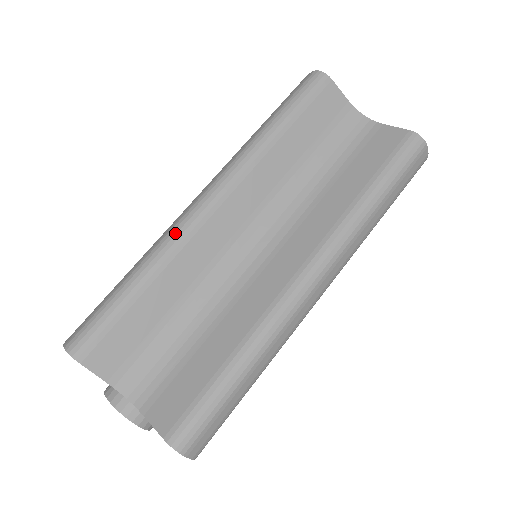
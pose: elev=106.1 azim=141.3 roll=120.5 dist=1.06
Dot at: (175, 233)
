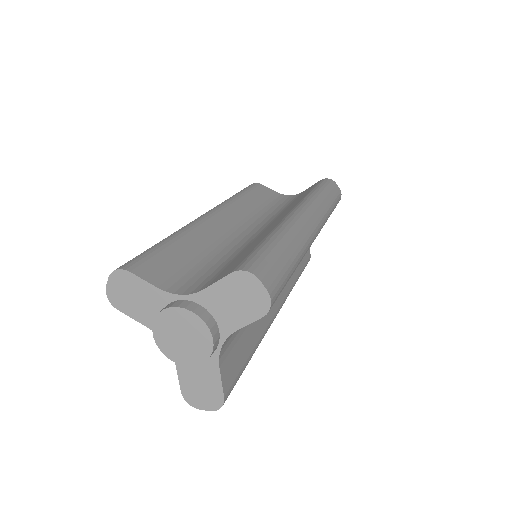
Dot at: (188, 224)
